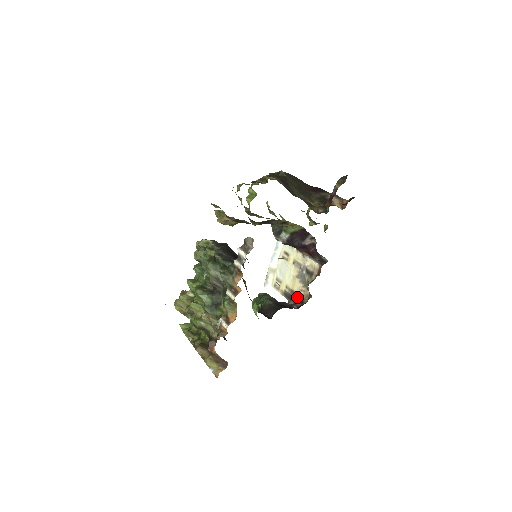
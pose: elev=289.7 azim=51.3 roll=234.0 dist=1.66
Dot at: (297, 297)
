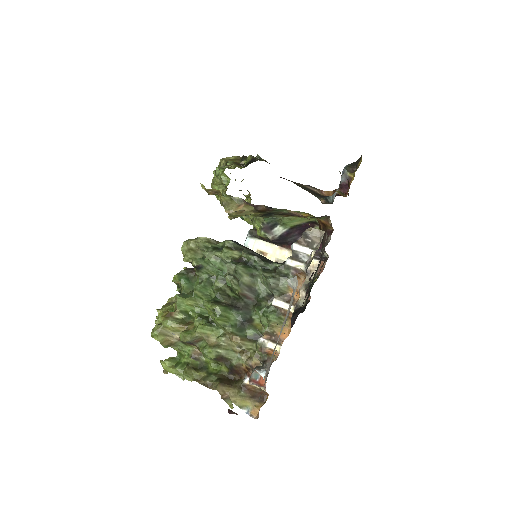
Dot at: occluded
